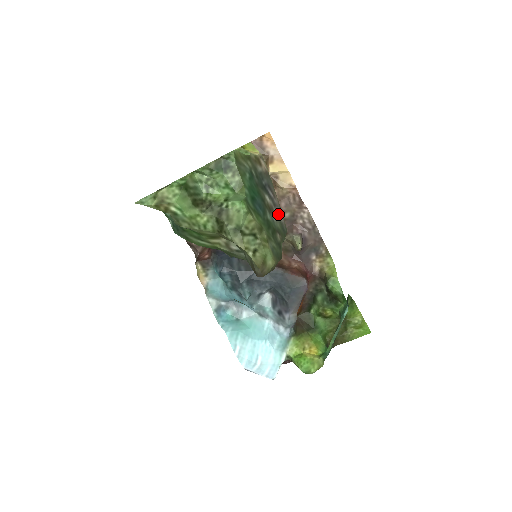
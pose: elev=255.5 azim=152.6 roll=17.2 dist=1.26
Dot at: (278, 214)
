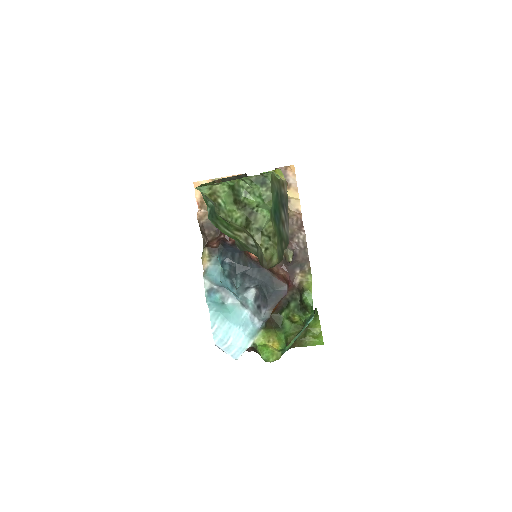
Dot at: (287, 228)
